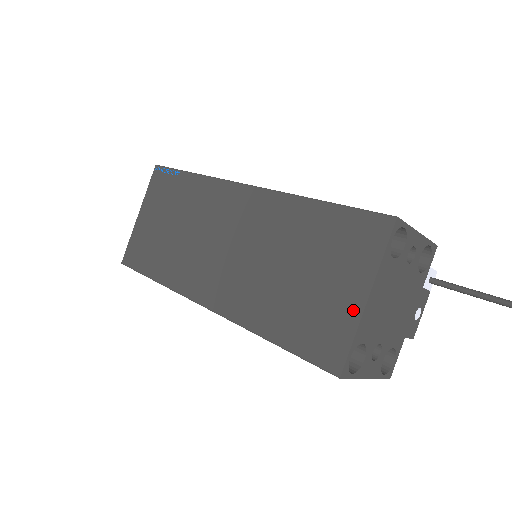
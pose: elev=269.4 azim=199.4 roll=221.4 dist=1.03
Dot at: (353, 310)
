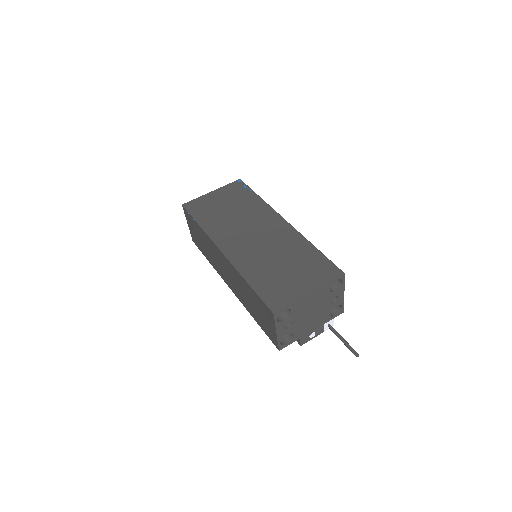
Dot at: (300, 293)
